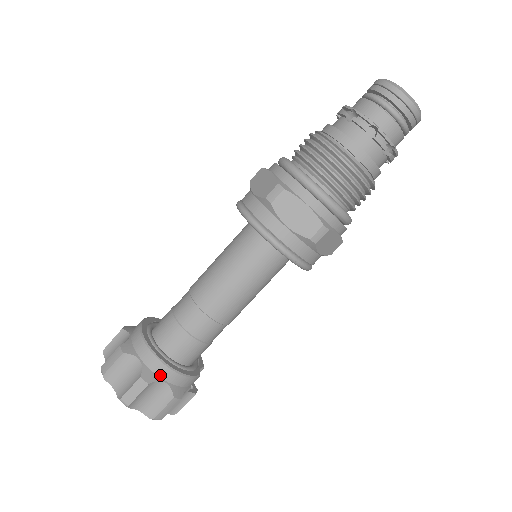
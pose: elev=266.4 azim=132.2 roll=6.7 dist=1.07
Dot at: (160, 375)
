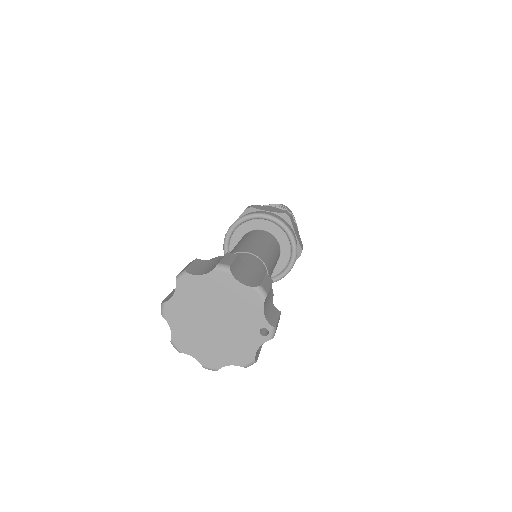
Dot at: occluded
